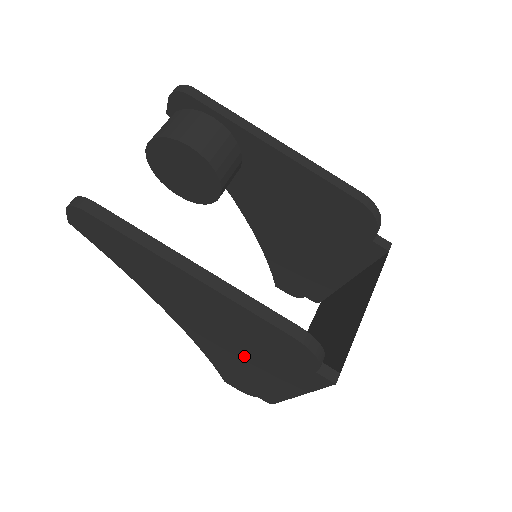
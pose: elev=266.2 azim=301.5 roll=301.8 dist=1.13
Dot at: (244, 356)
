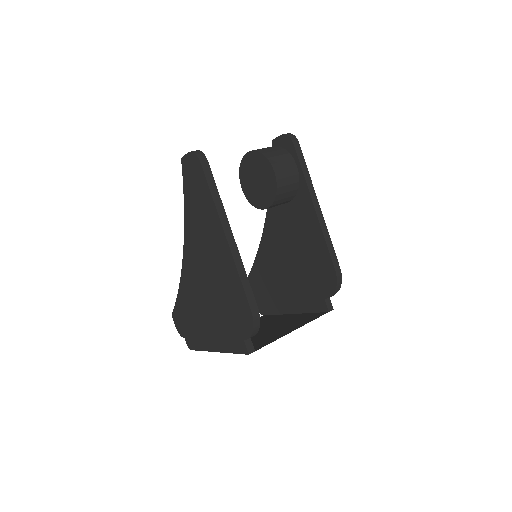
Dot at: (207, 304)
